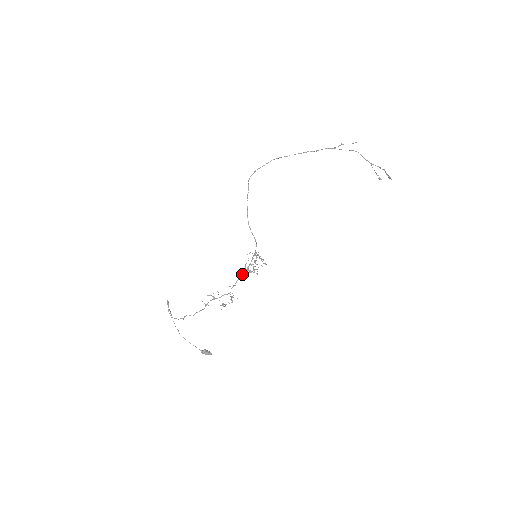
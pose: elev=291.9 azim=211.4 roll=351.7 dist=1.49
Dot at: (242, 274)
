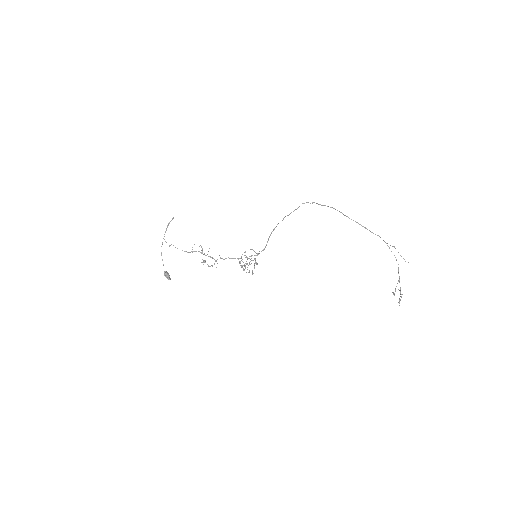
Dot at: occluded
